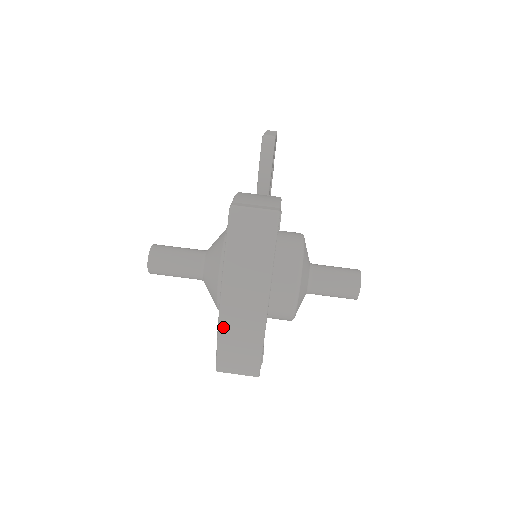
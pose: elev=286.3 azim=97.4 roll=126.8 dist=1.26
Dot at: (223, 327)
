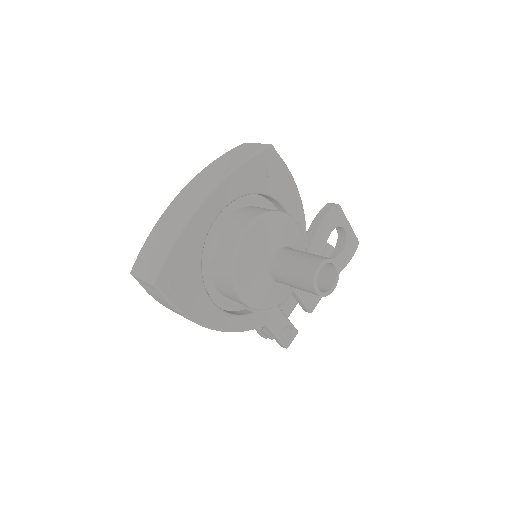
Dot at: (166, 213)
